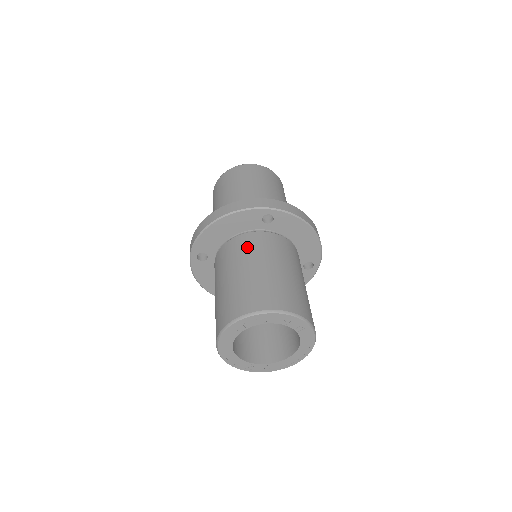
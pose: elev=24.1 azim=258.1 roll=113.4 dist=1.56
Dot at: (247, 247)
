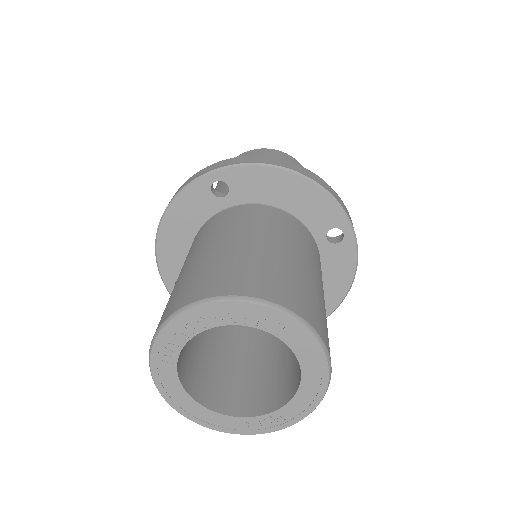
Dot at: (197, 239)
